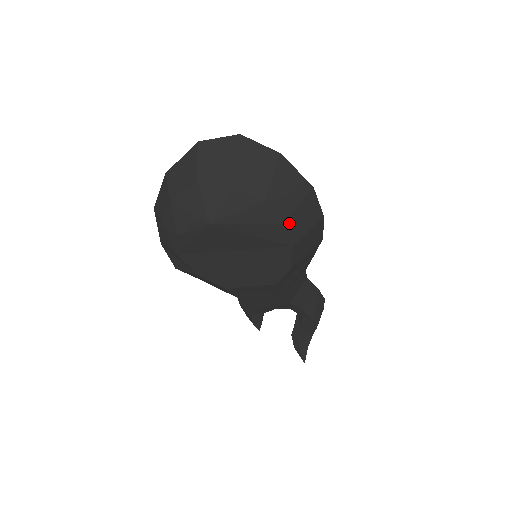
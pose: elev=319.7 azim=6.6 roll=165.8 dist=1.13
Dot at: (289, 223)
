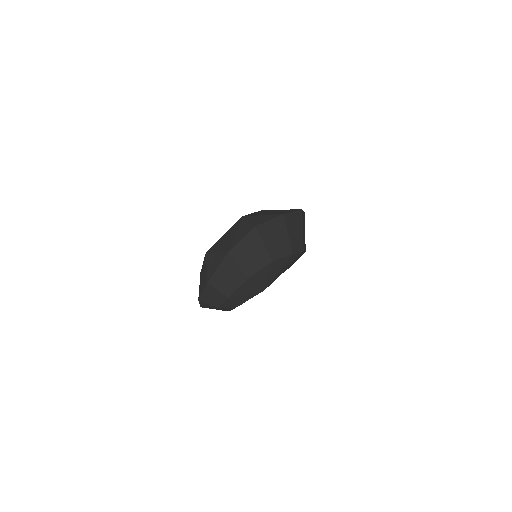
Dot at: (303, 246)
